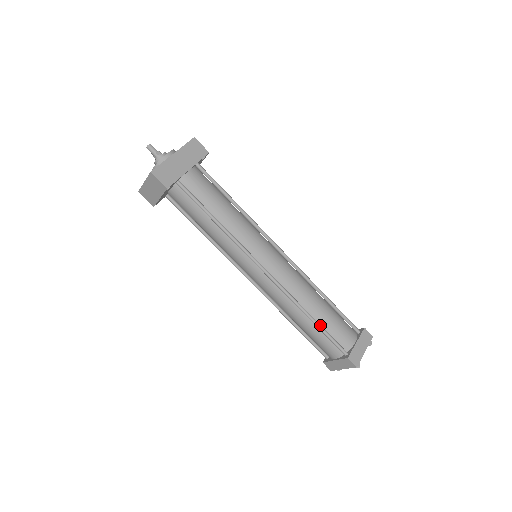
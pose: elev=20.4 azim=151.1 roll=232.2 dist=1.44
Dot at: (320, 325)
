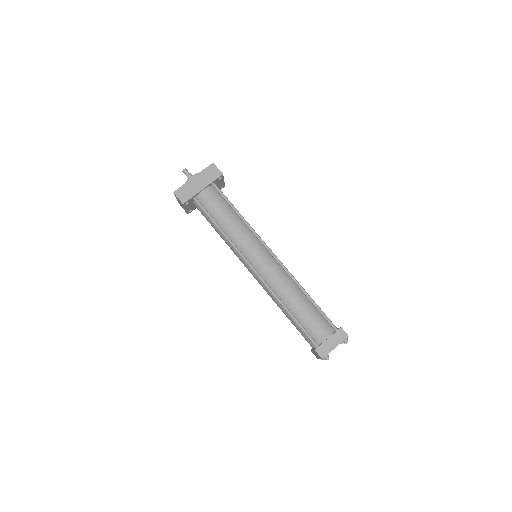
Dot at: (295, 318)
